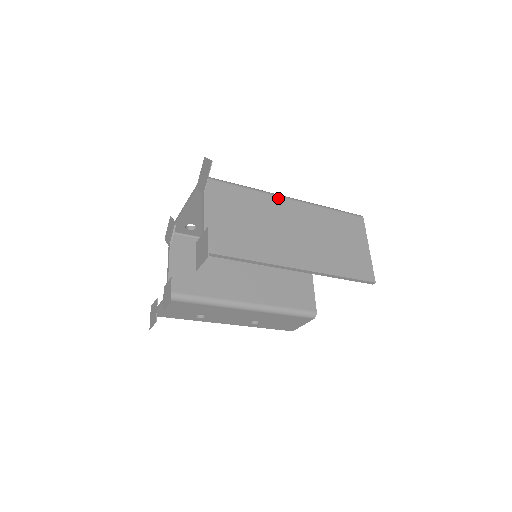
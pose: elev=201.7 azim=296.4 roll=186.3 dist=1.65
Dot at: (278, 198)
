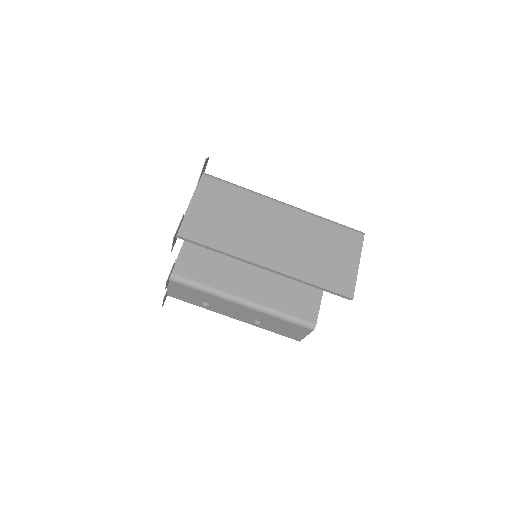
Dot at: (271, 202)
